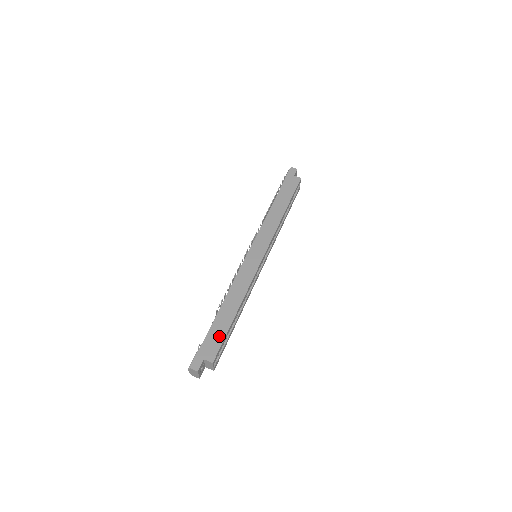
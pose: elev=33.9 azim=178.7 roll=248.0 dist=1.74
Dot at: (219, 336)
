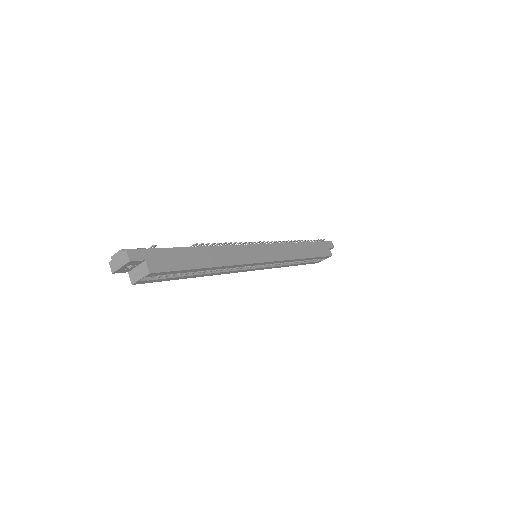
Dot at: (177, 263)
